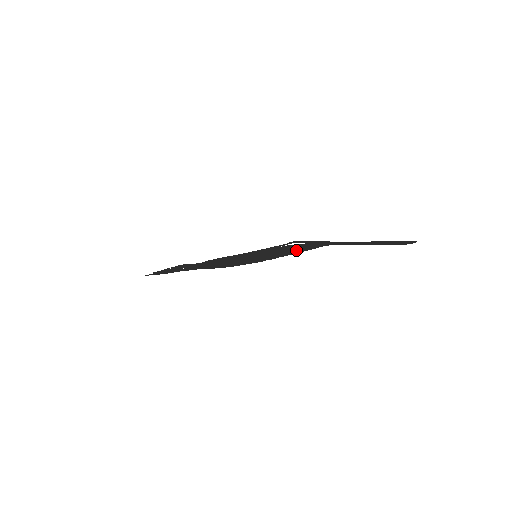
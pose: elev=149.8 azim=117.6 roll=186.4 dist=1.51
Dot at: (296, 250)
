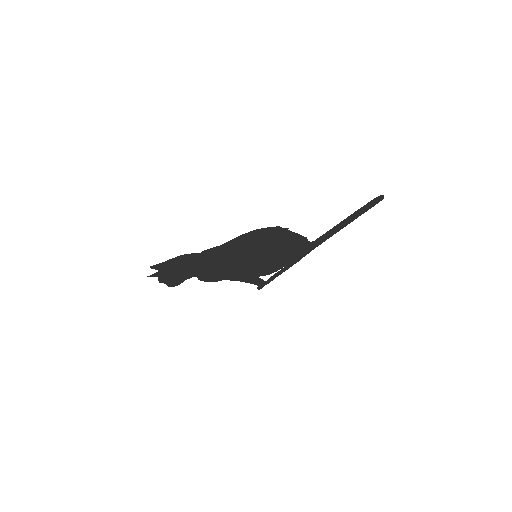
Dot at: (290, 245)
